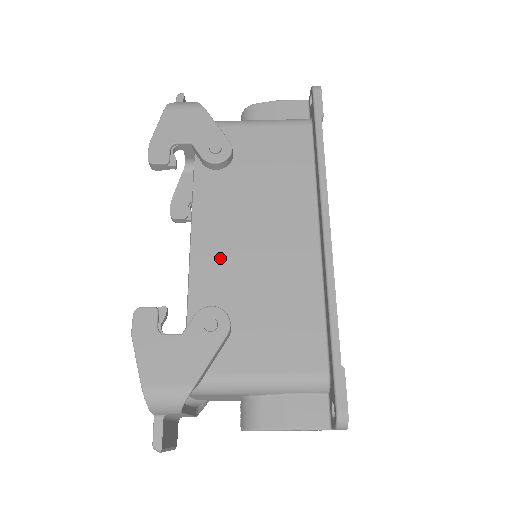
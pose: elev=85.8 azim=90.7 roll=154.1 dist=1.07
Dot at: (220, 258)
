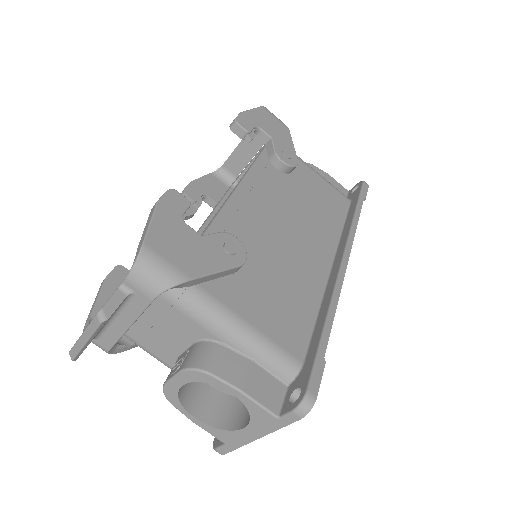
Dot at: (252, 219)
